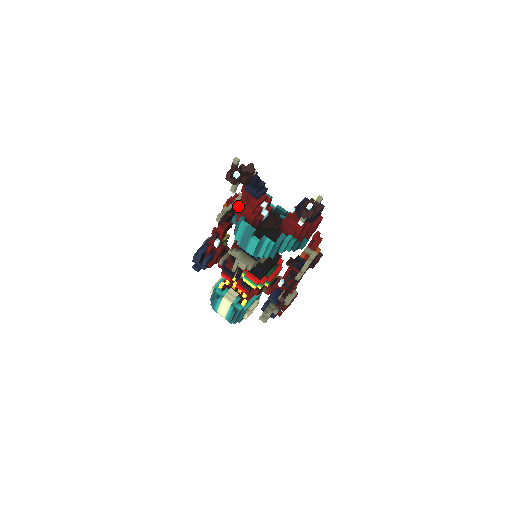
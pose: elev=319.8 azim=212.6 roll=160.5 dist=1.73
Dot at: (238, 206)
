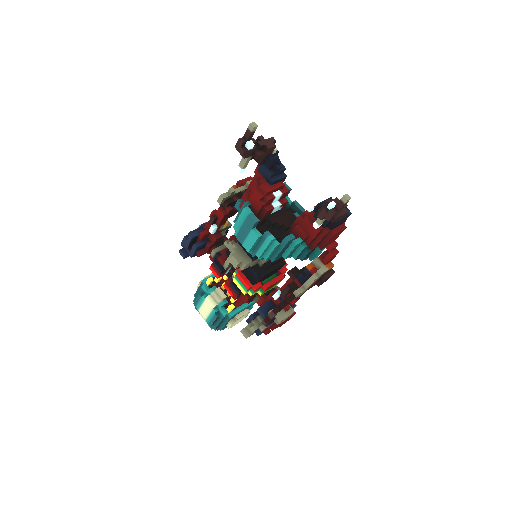
Dot at: (247, 189)
